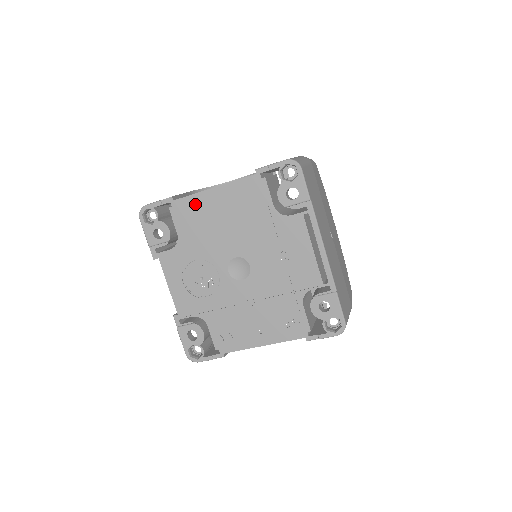
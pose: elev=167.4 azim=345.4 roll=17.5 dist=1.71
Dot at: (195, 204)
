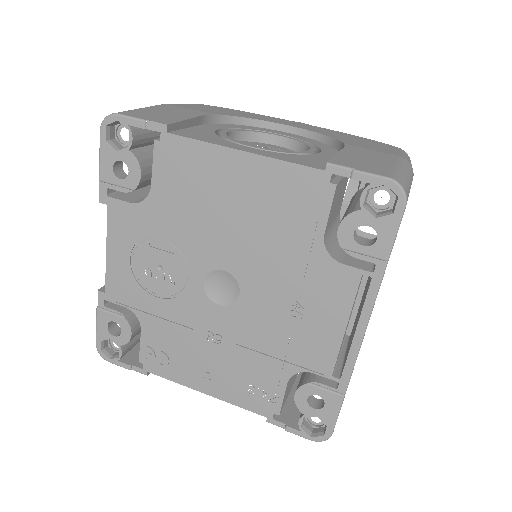
Dot at: (200, 159)
